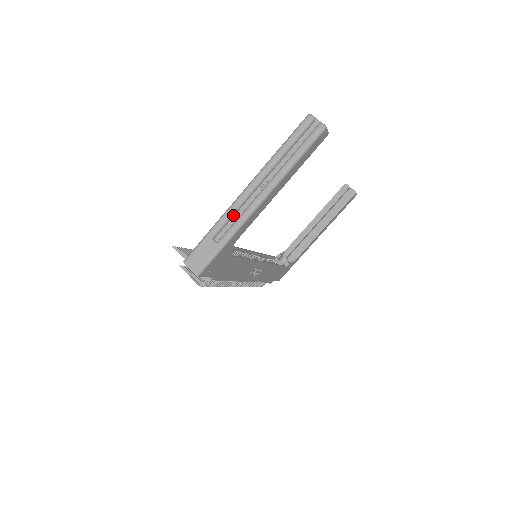
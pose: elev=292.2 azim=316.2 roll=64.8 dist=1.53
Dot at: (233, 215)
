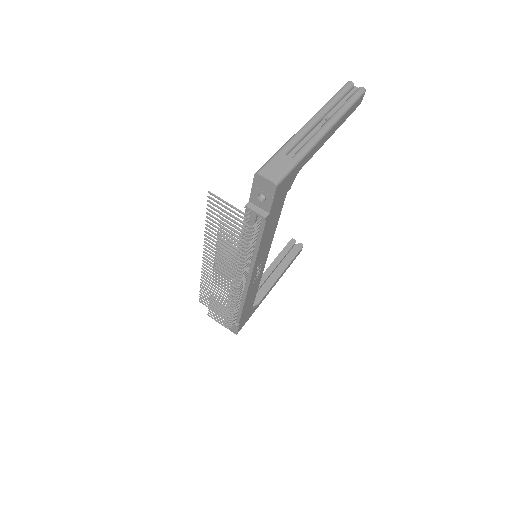
Dot at: (301, 139)
